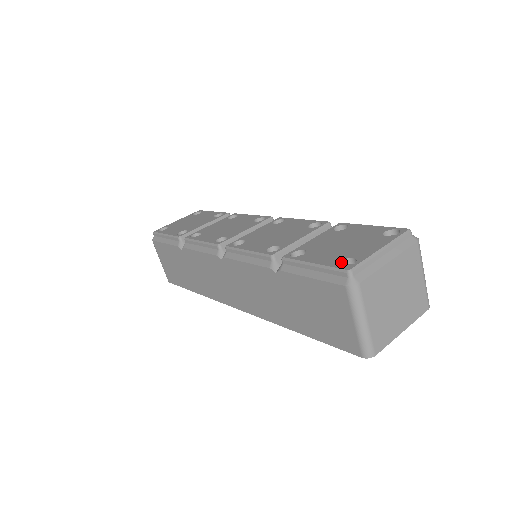
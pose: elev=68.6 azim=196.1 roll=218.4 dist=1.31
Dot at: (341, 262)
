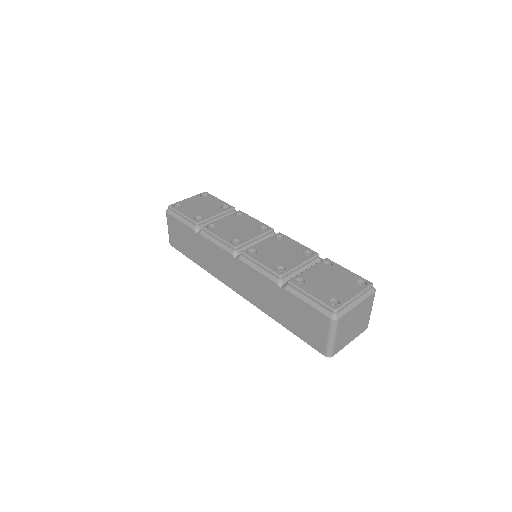
Dot at: (329, 300)
